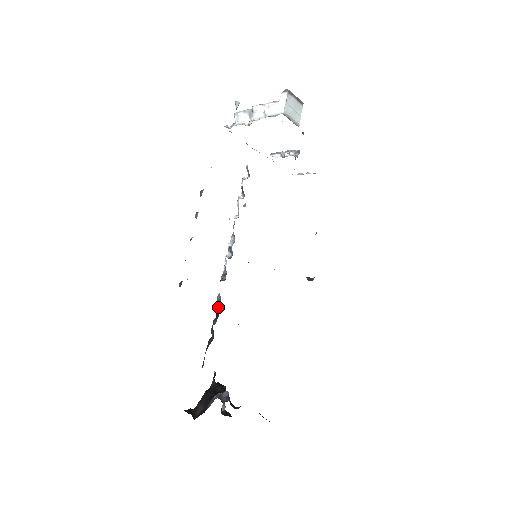
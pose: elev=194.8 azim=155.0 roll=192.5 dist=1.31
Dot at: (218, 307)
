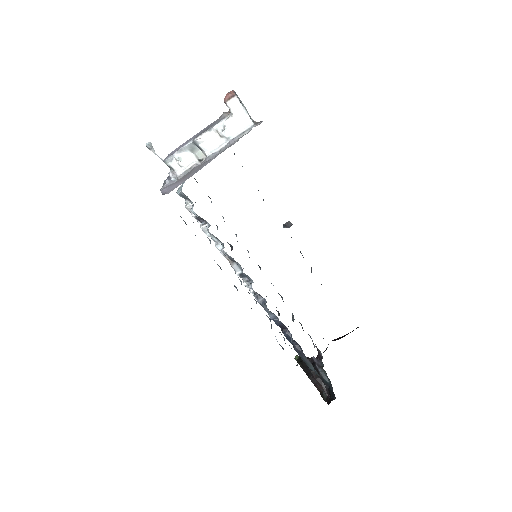
Dot at: (281, 323)
